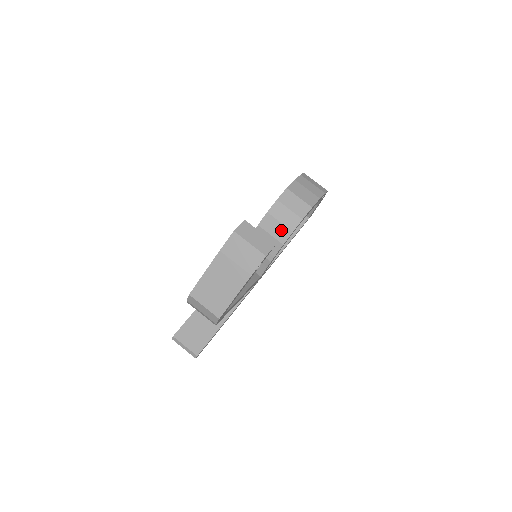
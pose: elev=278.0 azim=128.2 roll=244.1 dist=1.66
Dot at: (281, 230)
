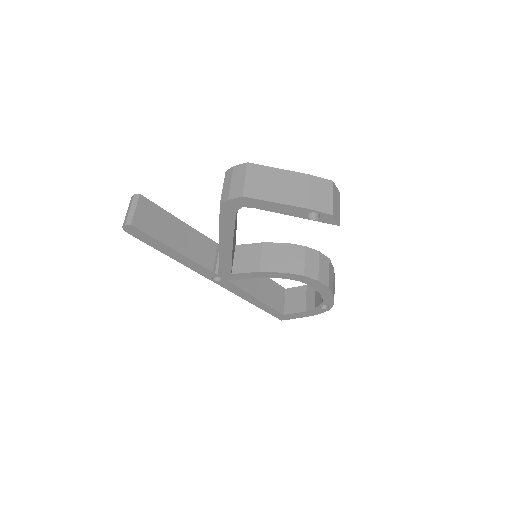
Dot at: (299, 265)
